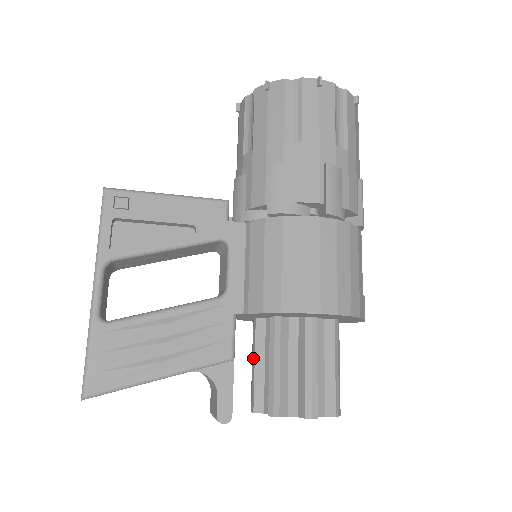
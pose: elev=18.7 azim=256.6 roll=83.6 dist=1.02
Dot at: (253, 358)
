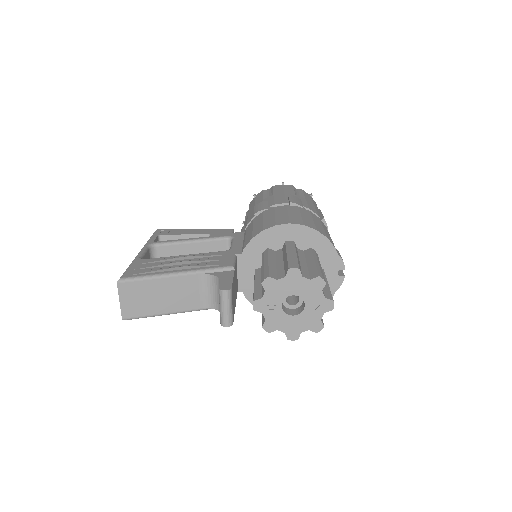
Dot at: occluded
